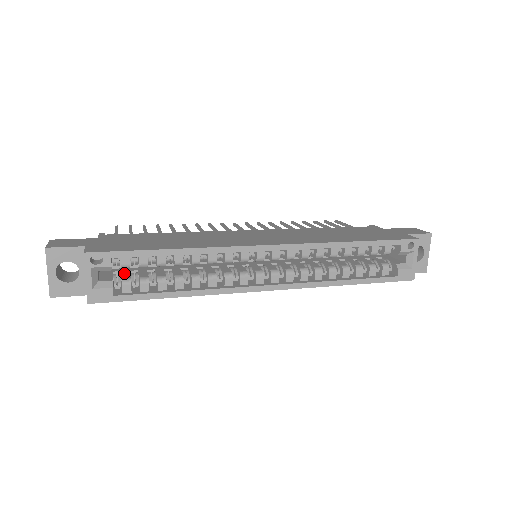
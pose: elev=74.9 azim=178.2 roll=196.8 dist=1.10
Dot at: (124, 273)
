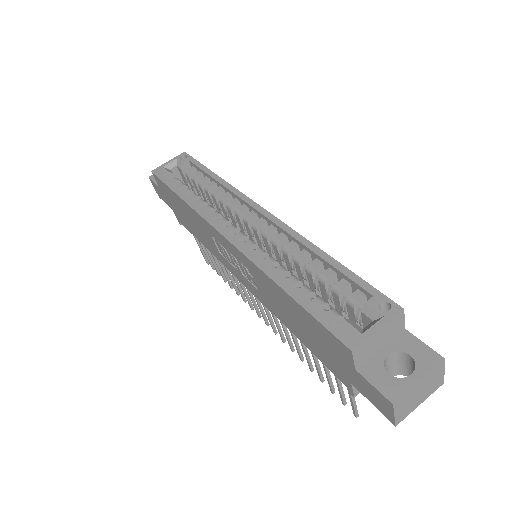
Dot at: occluded
